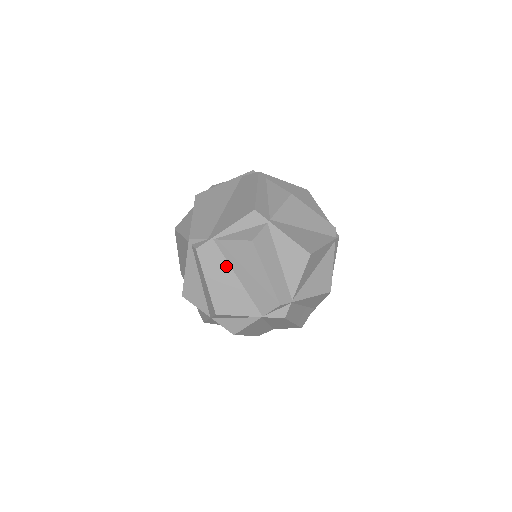
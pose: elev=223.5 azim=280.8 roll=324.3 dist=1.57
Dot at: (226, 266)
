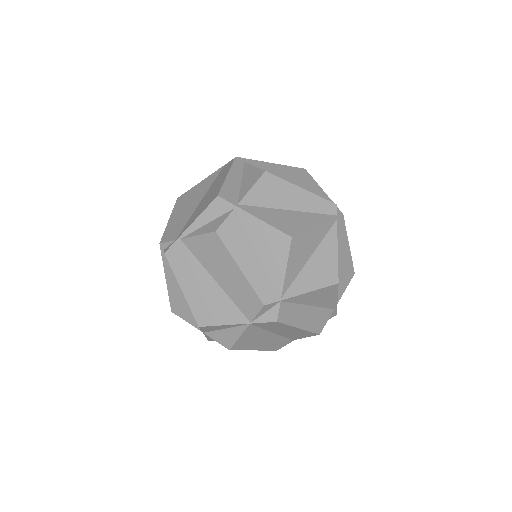
Dot at: (199, 268)
